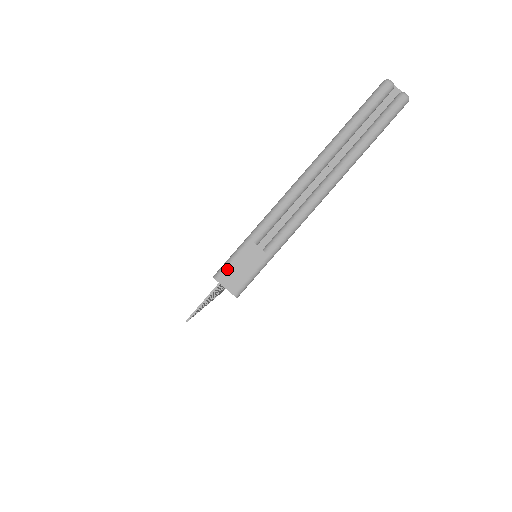
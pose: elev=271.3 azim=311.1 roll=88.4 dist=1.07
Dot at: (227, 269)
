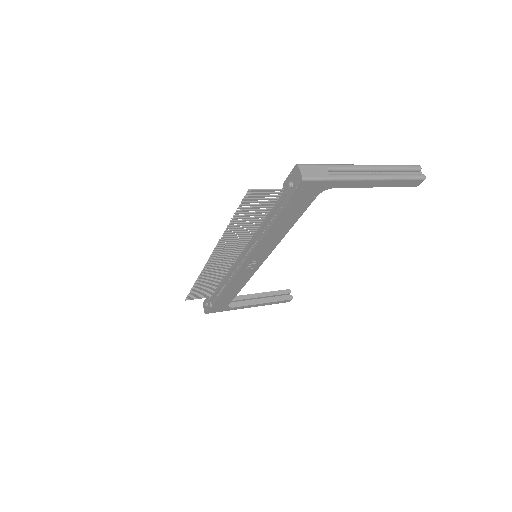
Dot at: (307, 166)
